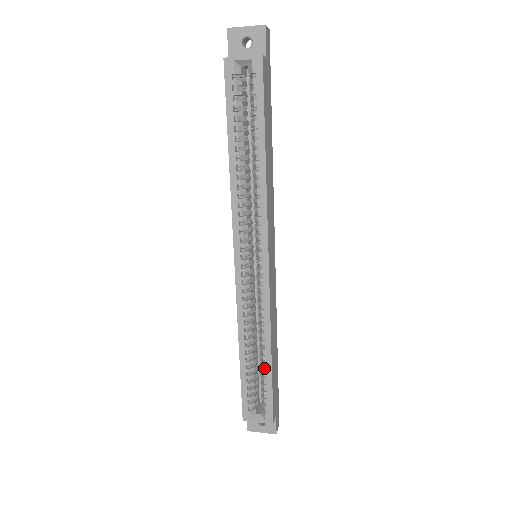
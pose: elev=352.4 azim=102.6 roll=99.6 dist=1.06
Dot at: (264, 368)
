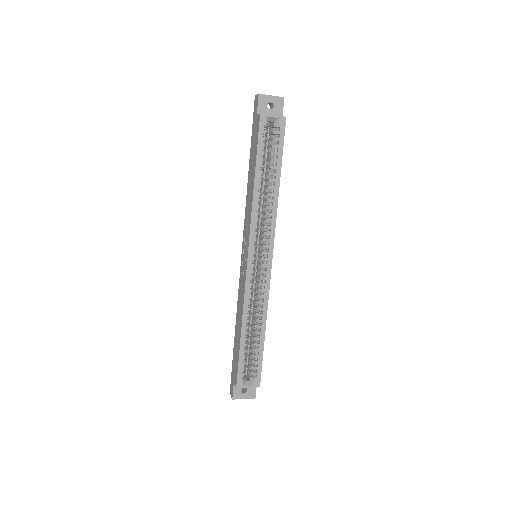
Dot at: (258, 342)
